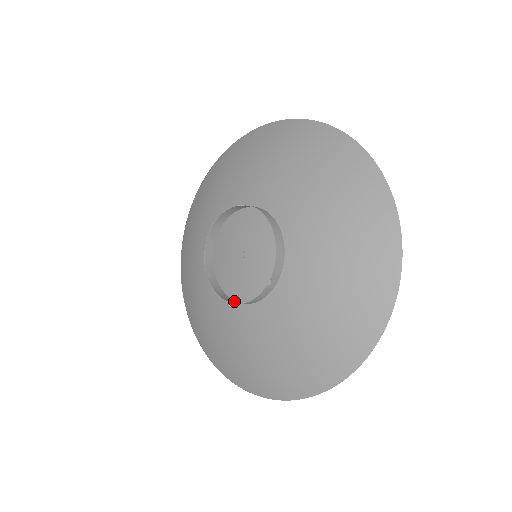
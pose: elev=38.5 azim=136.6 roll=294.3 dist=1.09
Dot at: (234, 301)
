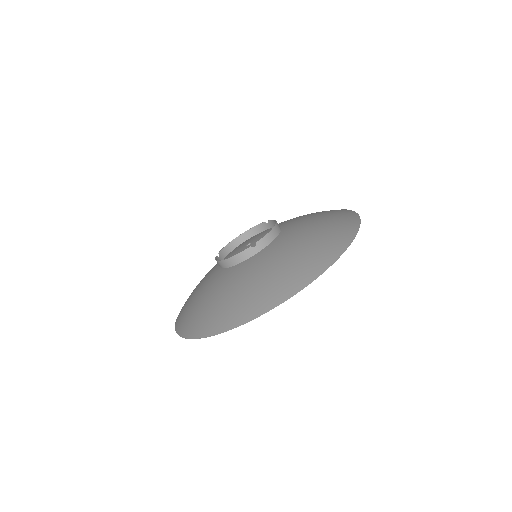
Dot at: (224, 266)
